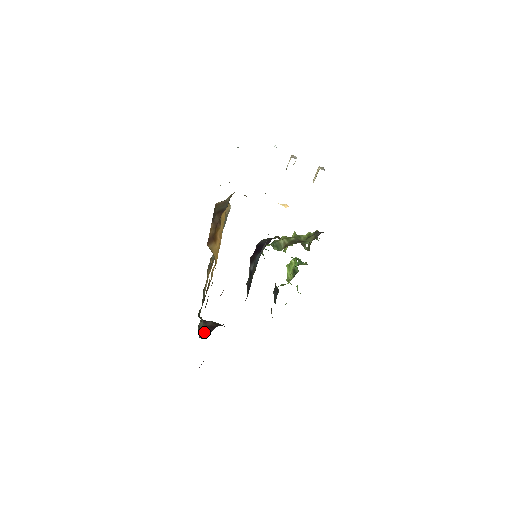
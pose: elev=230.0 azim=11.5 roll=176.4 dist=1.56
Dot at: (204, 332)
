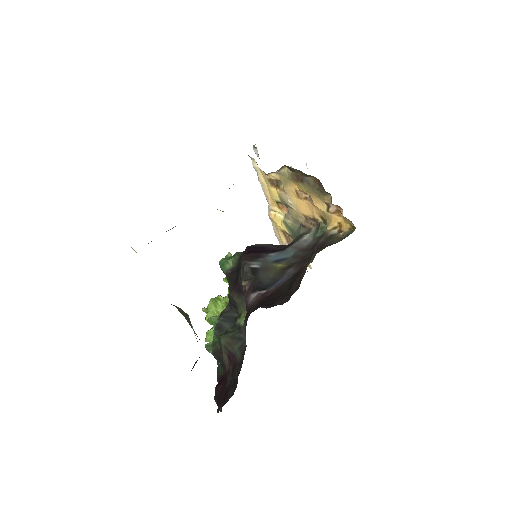
Dot at: occluded
